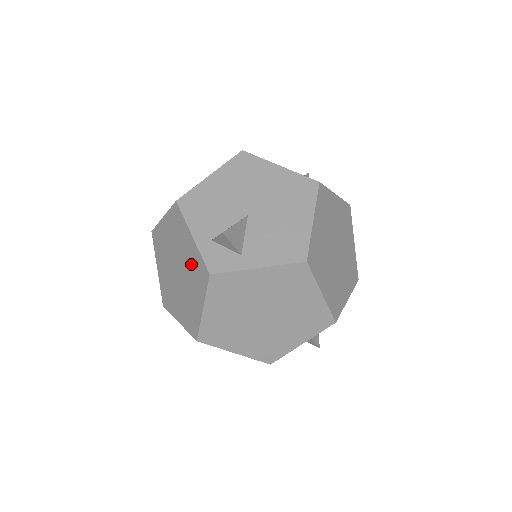
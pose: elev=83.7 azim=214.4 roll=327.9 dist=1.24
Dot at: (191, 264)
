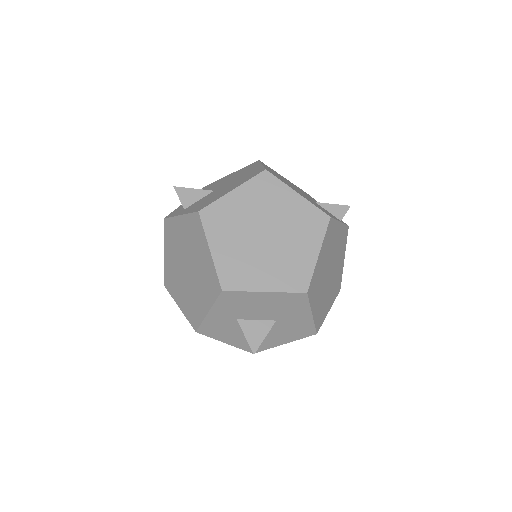
Dot at: occluded
